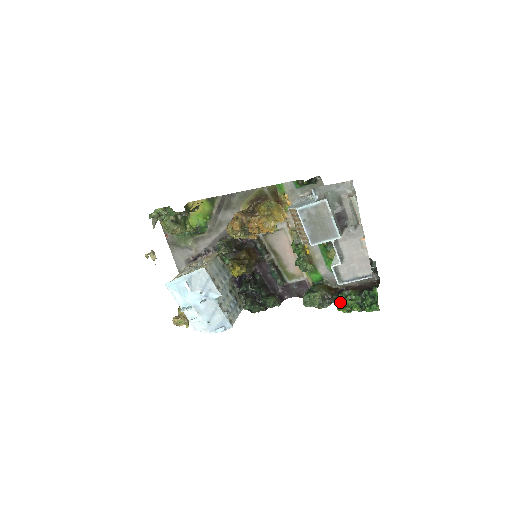
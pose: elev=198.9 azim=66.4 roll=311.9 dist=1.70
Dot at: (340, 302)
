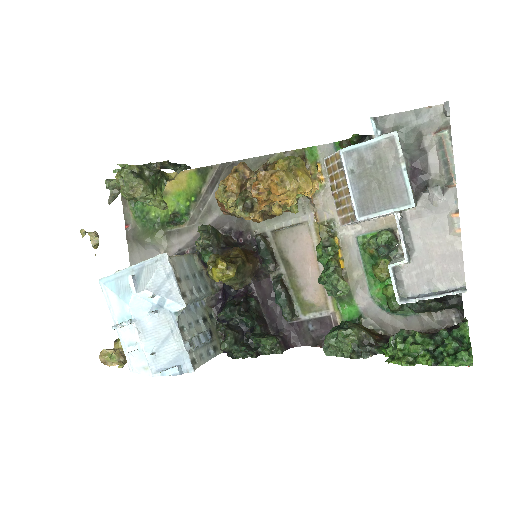
Dot at: (393, 348)
